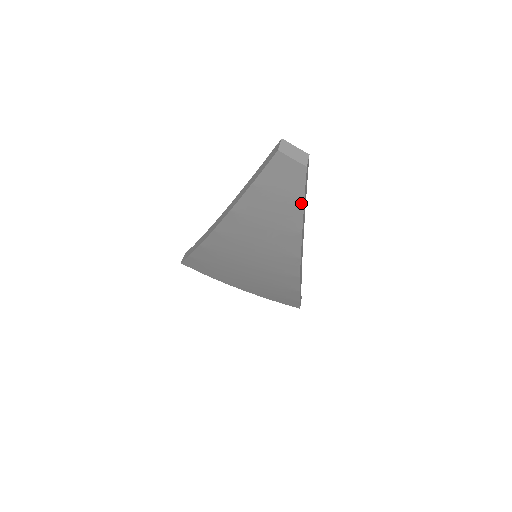
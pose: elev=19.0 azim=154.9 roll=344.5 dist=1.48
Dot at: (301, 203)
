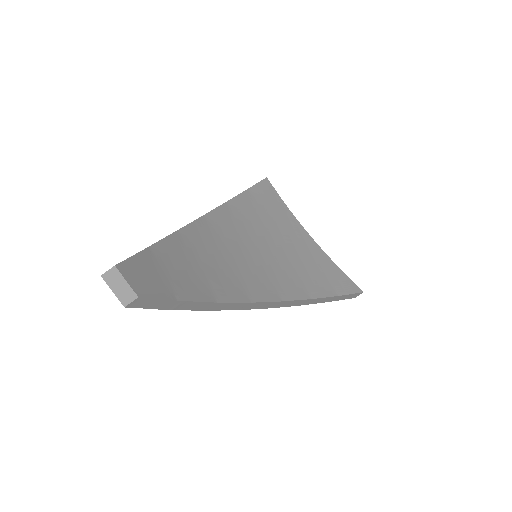
Dot at: (166, 307)
